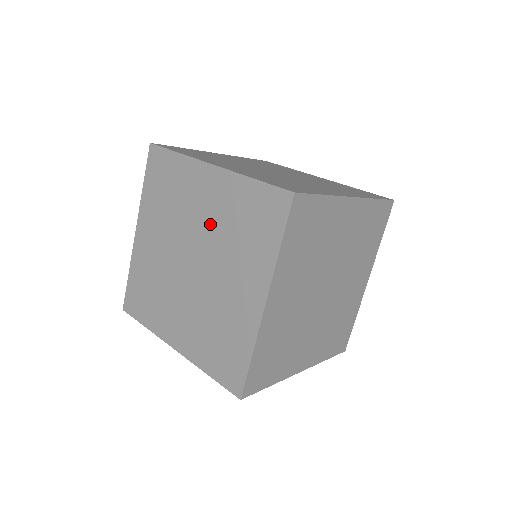
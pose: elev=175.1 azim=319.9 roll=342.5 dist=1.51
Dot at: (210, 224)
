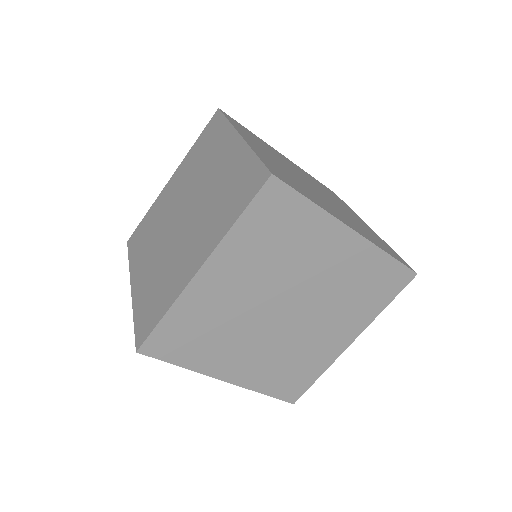
Dot at: (210, 186)
